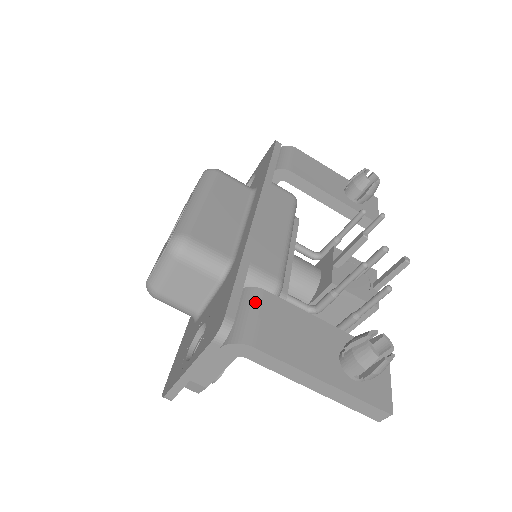
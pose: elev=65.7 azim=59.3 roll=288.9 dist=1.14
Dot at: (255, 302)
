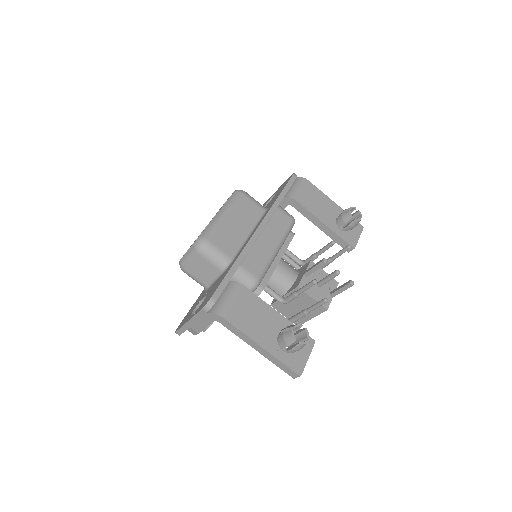
Dot at: (234, 291)
